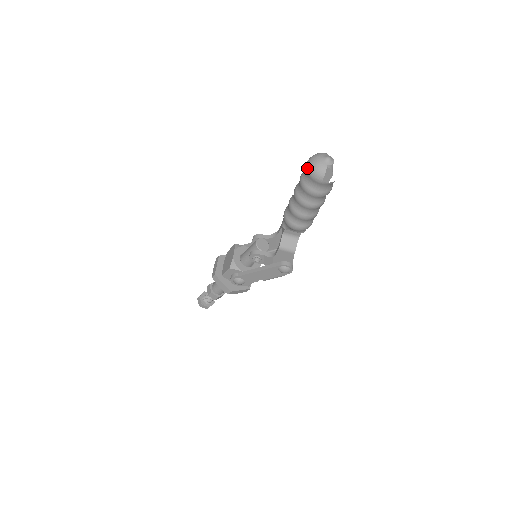
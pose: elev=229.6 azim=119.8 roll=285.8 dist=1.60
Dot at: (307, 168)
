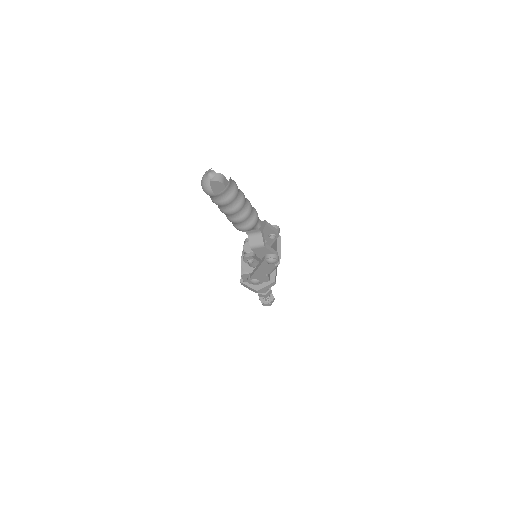
Dot at: occluded
